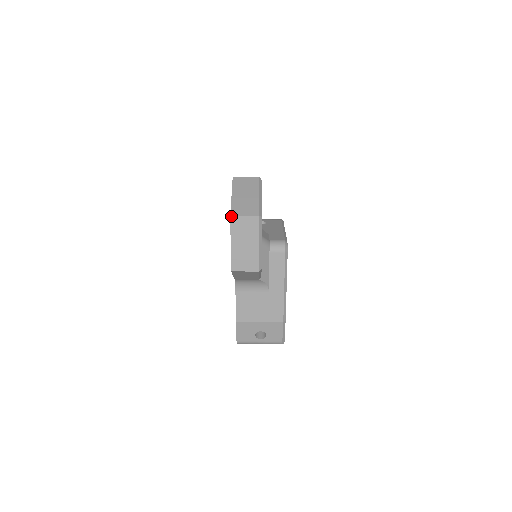
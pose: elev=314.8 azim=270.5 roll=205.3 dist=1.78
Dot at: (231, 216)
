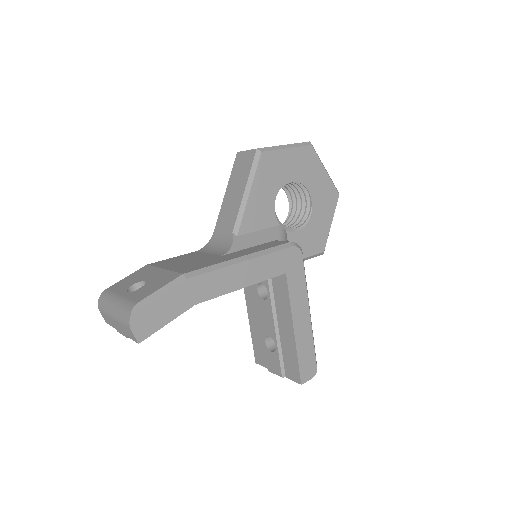
Dot at: occluded
